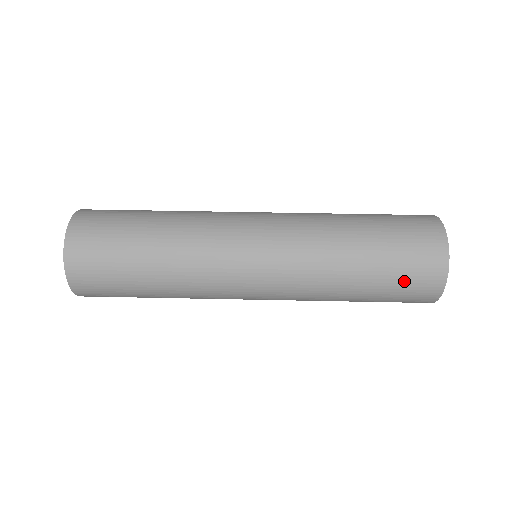
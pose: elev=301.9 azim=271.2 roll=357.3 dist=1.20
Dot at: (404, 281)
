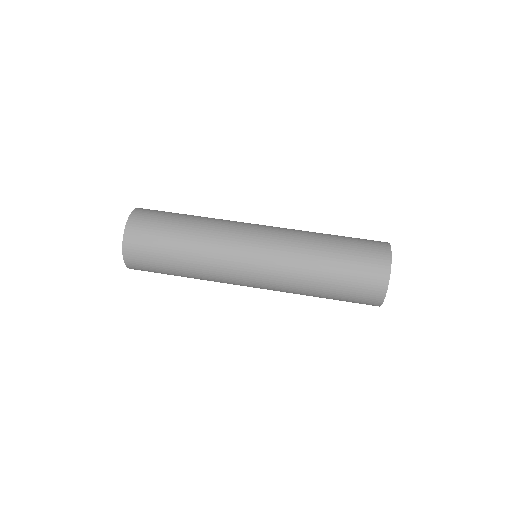
Dot at: (359, 272)
